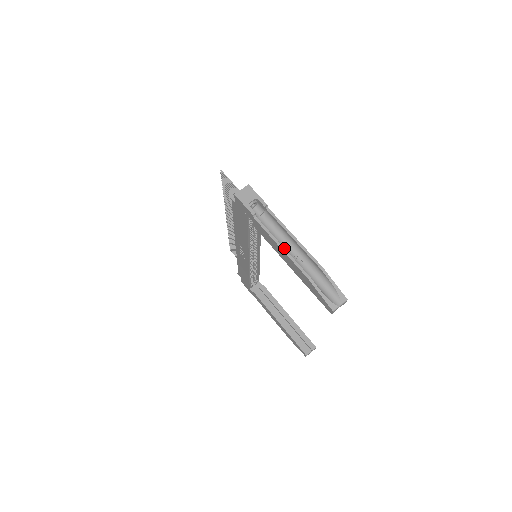
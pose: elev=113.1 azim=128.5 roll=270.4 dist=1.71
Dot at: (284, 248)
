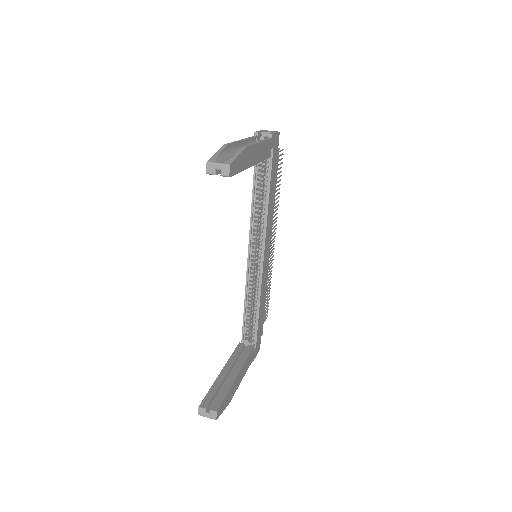
Dot at: (242, 140)
